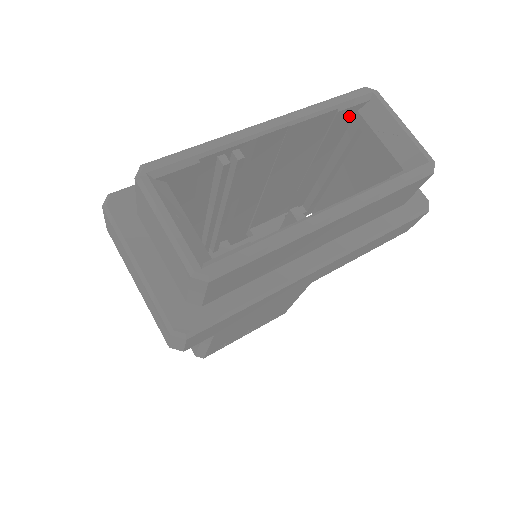
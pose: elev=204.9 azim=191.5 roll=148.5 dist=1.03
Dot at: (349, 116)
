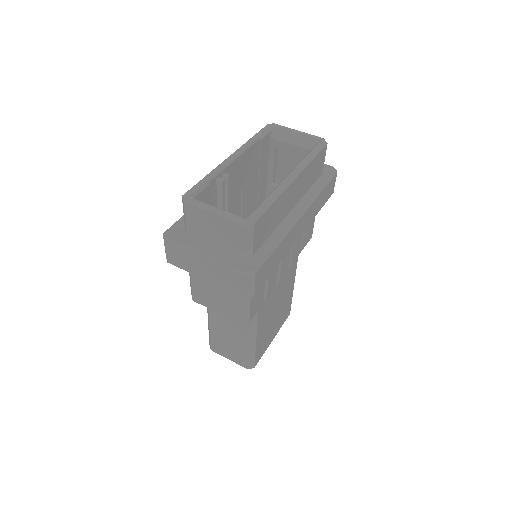
Dot at: (267, 142)
